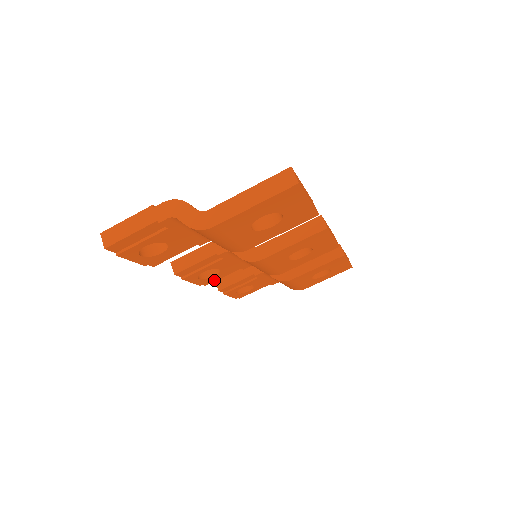
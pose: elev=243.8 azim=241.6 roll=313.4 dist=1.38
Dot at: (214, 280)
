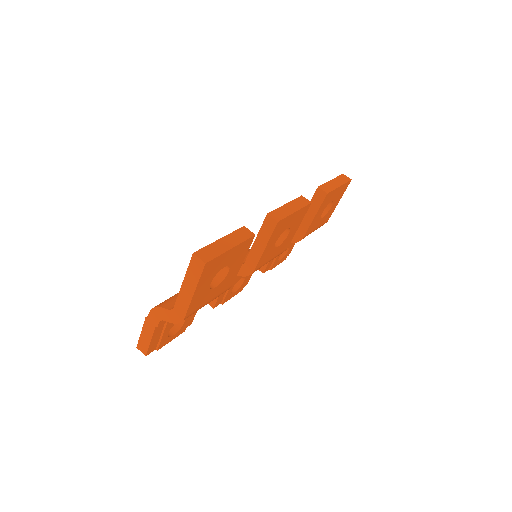
Dot at: (249, 278)
